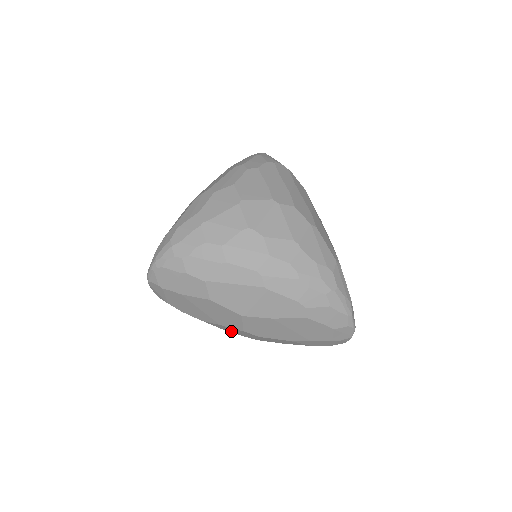
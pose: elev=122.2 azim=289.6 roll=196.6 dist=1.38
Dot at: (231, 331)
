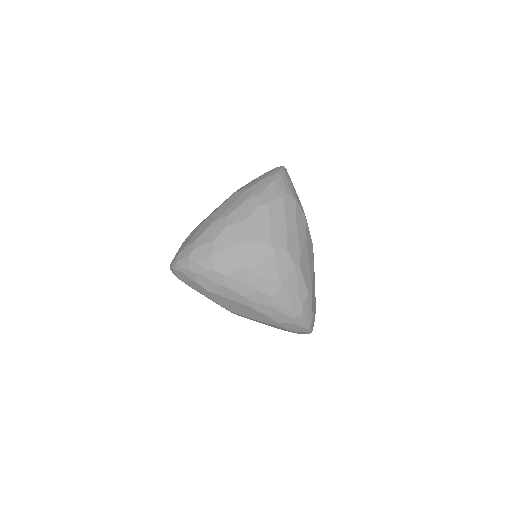
Dot at: occluded
